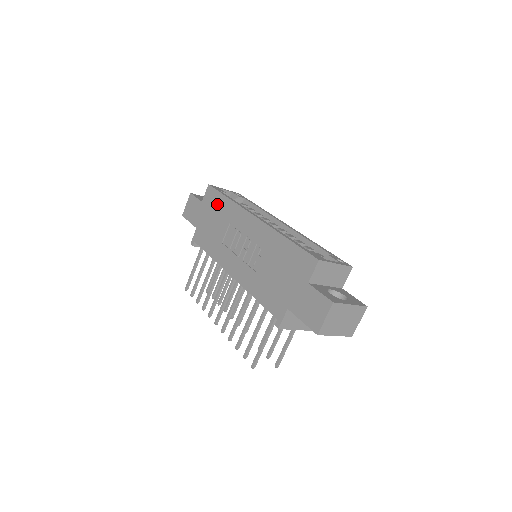
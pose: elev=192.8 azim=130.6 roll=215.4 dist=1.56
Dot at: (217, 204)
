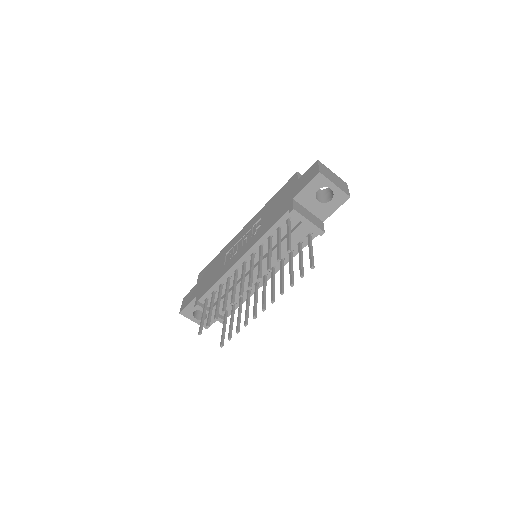
Dot at: (211, 266)
